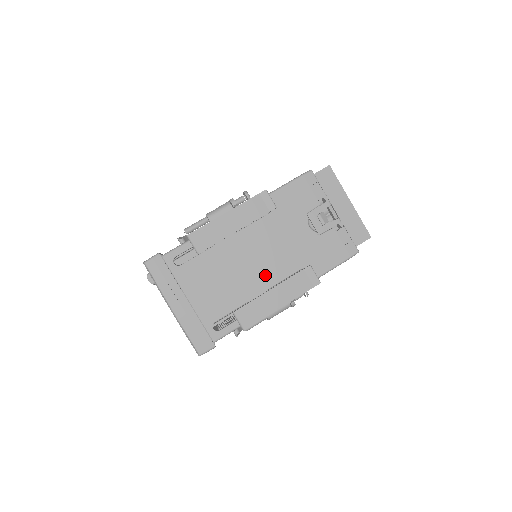
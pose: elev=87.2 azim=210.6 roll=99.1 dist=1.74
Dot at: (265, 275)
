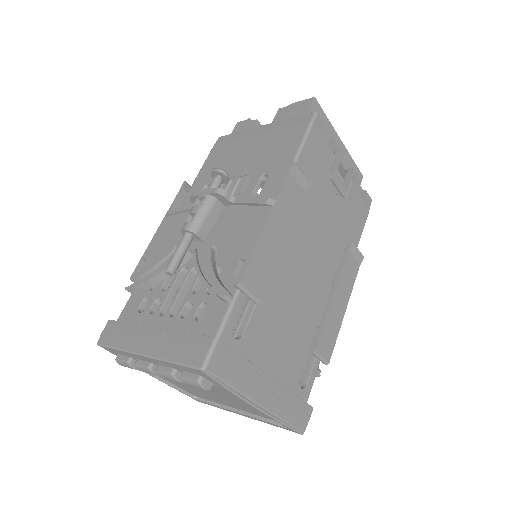
Dot at: (321, 281)
